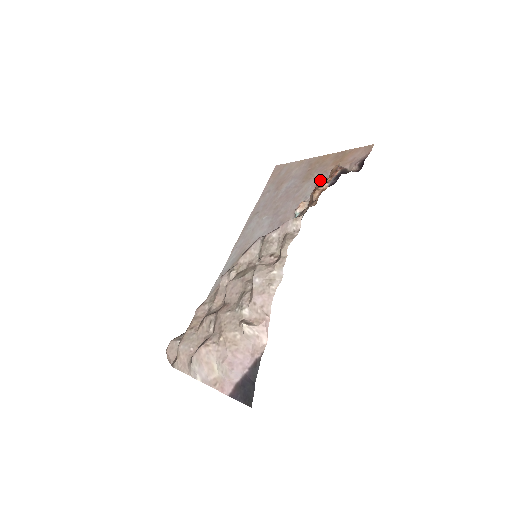
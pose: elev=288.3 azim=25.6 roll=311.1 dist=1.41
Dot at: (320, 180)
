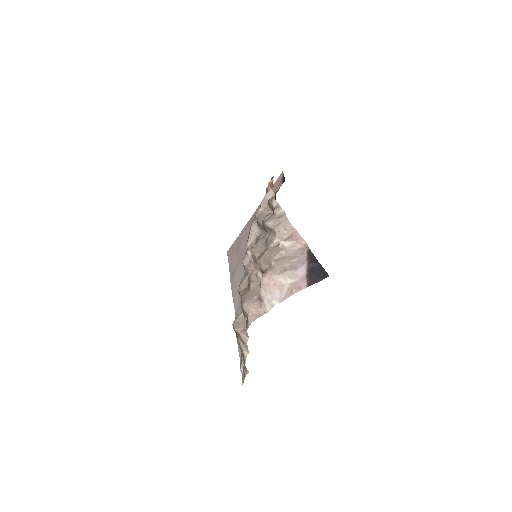
Dot at: occluded
